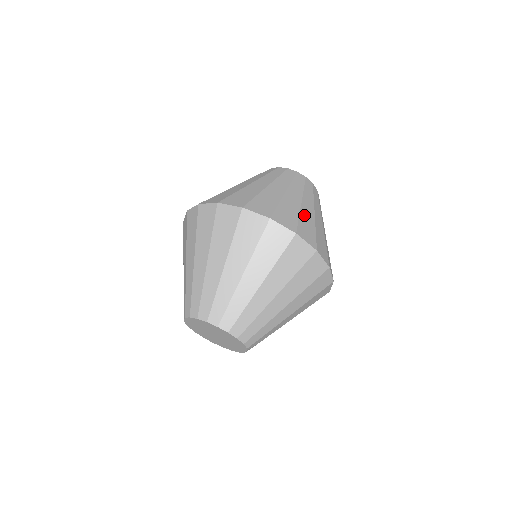
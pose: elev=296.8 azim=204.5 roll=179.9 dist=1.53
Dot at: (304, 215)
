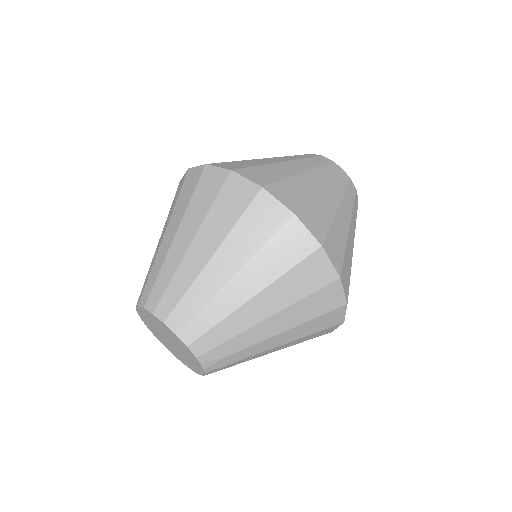
Dot at: (297, 181)
